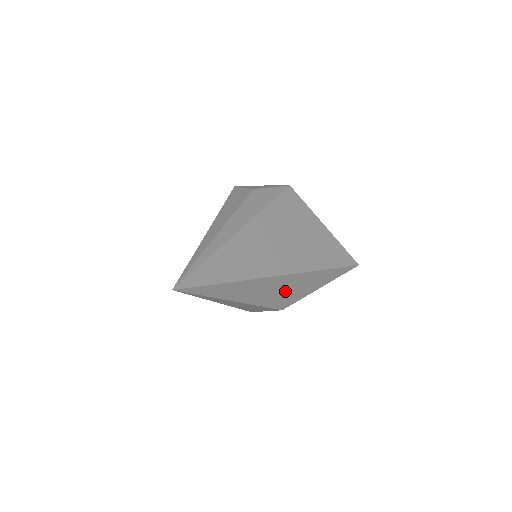
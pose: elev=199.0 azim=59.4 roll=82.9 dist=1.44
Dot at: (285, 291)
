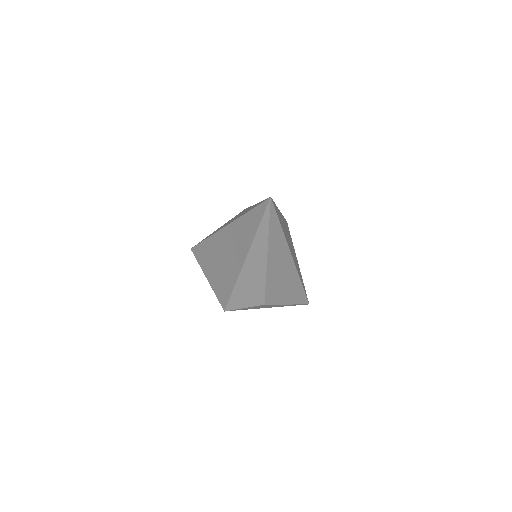
Dot at: (281, 281)
